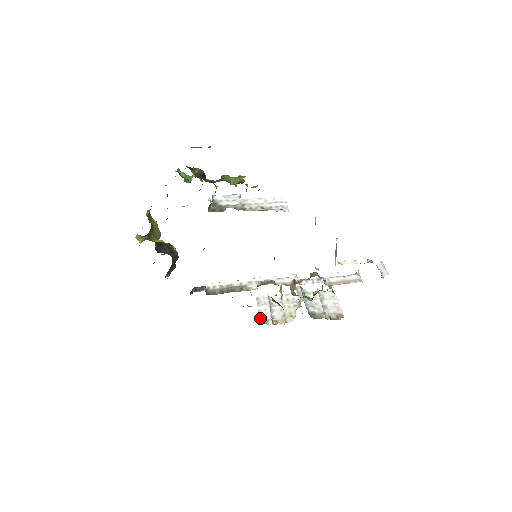
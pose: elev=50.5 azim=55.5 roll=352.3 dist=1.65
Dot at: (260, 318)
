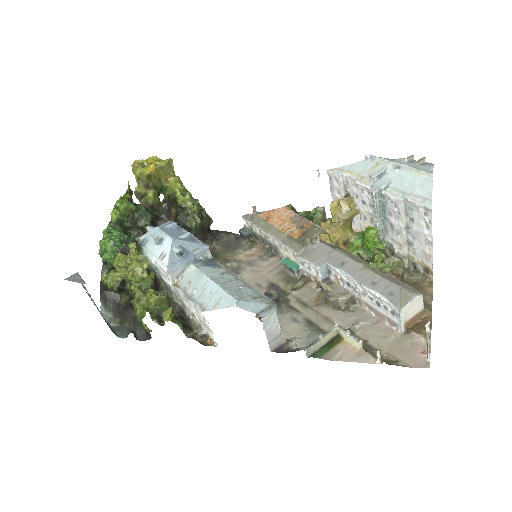
Dot at: occluded
